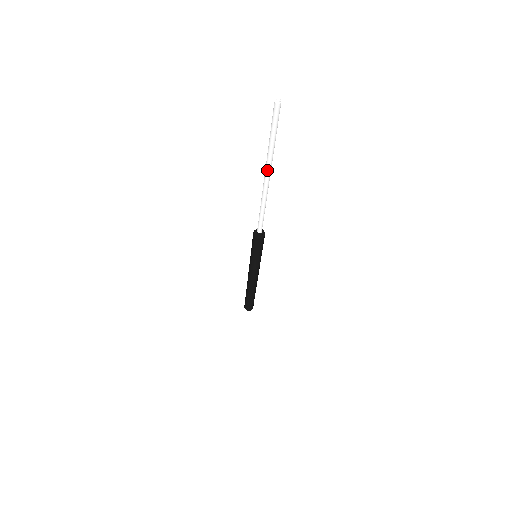
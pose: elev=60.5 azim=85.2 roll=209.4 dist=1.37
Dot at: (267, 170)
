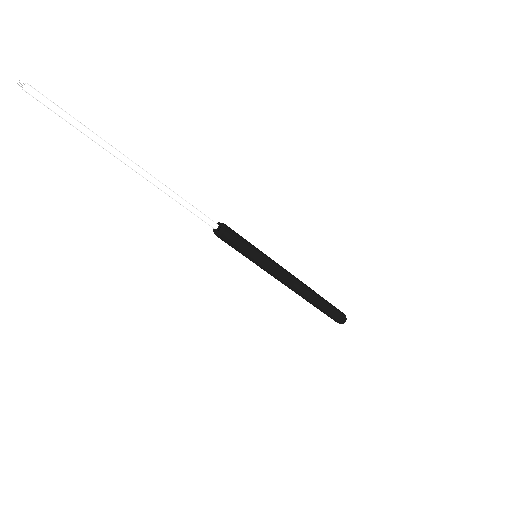
Dot at: occluded
